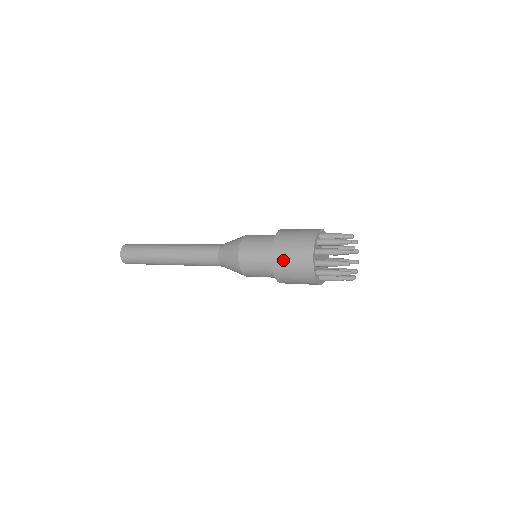
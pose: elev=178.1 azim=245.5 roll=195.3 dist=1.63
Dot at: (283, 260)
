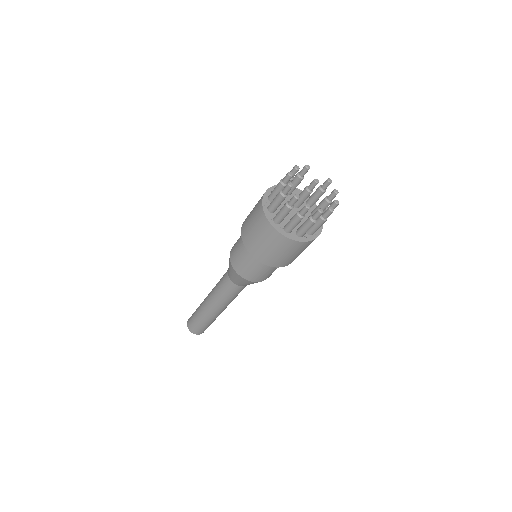
Dot at: (246, 225)
